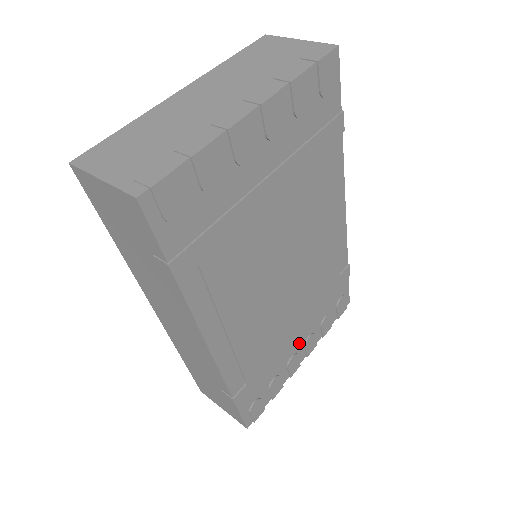
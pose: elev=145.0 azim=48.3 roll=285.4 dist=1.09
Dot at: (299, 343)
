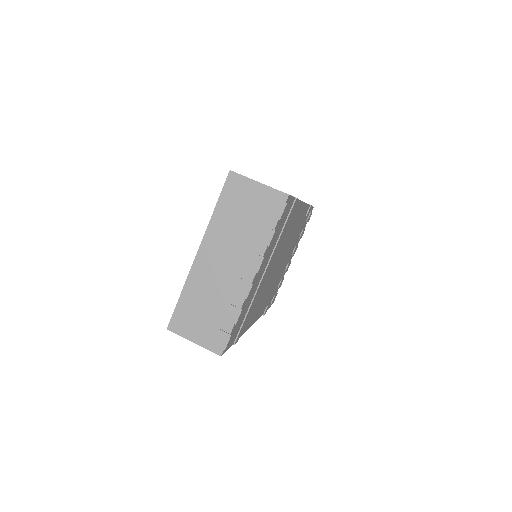
Dot at: (289, 259)
